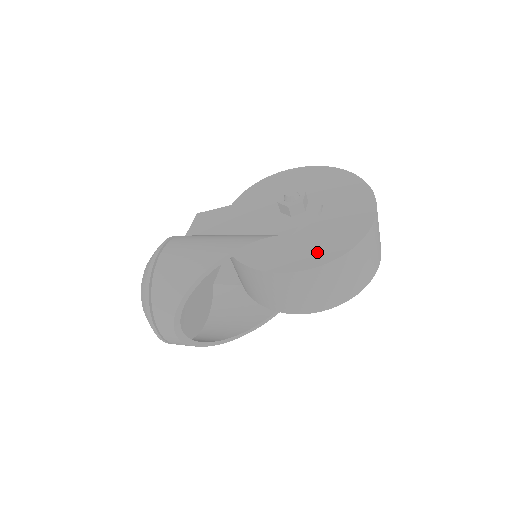
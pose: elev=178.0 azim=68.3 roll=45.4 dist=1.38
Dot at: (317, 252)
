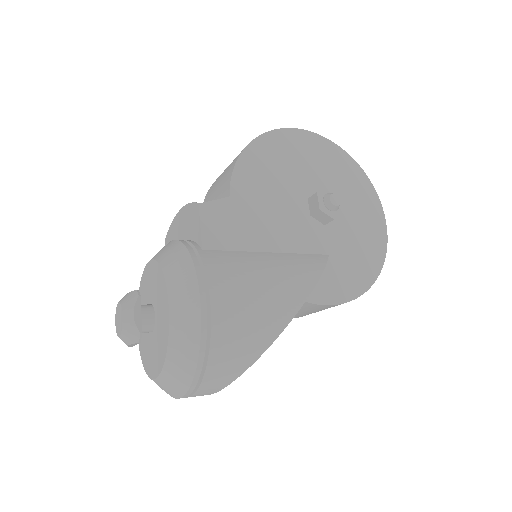
Dot at: (356, 274)
